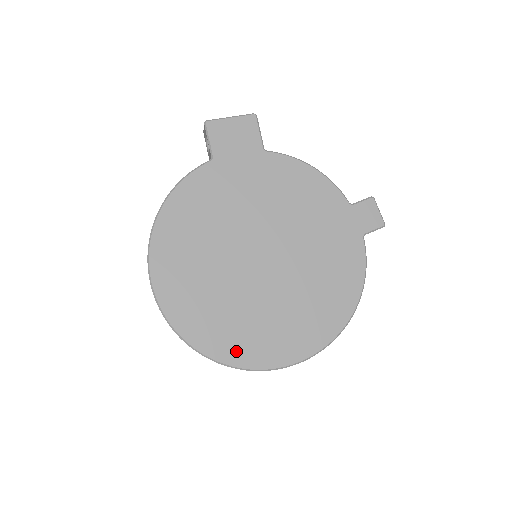
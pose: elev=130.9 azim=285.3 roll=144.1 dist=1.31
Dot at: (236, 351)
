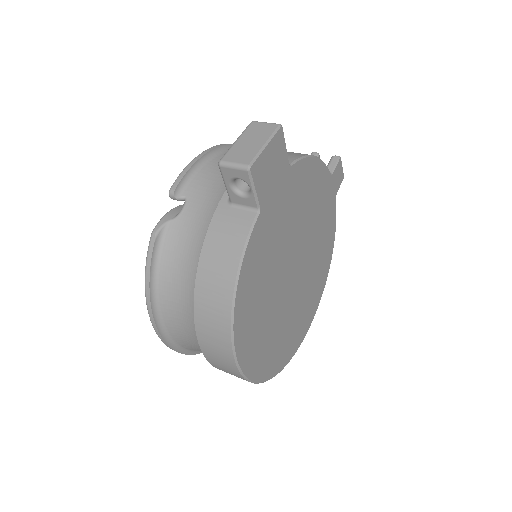
Dot at: (288, 353)
